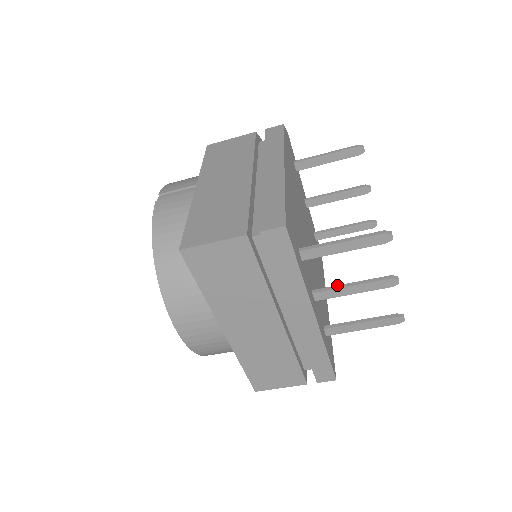
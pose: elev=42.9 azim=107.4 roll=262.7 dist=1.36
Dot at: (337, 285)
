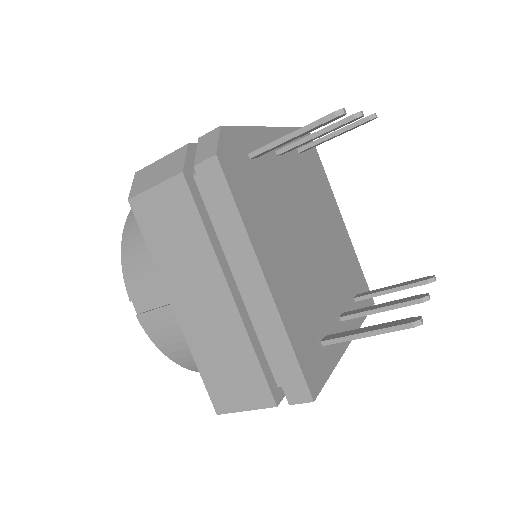
Dot at: (364, 312)
